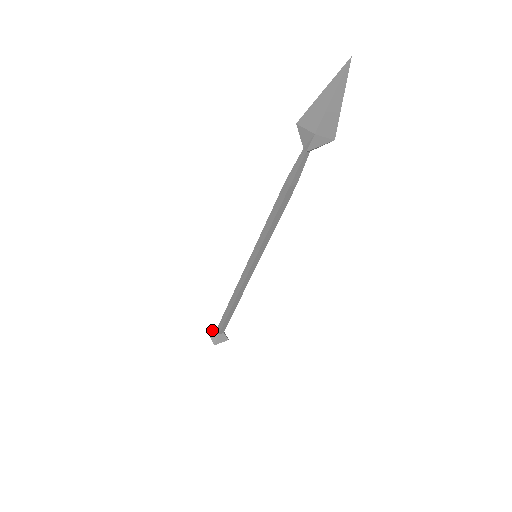
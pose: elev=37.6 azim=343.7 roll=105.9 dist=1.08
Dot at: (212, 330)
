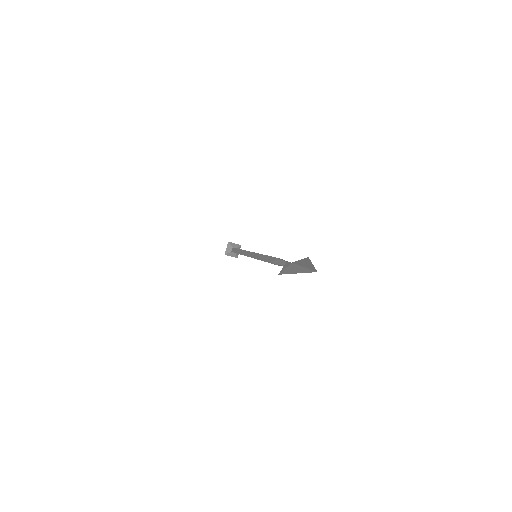
Dot at: (228, 253)
